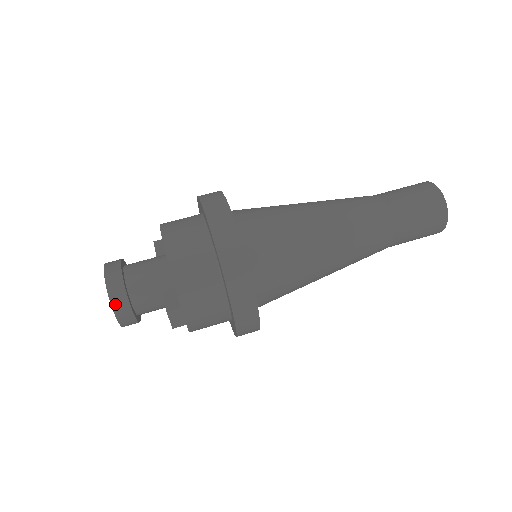
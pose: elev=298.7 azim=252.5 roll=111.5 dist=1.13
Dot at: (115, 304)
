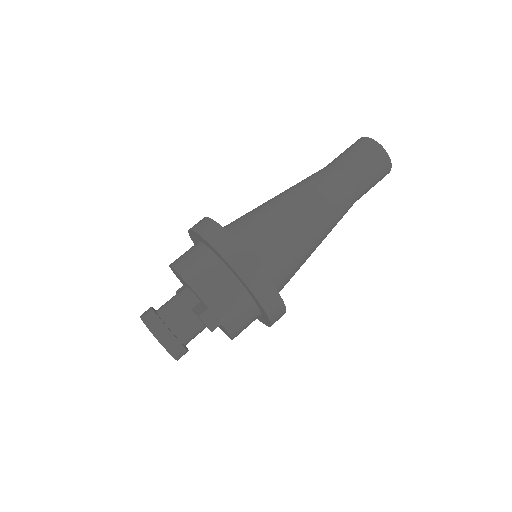
Dot at: (158, 335)
